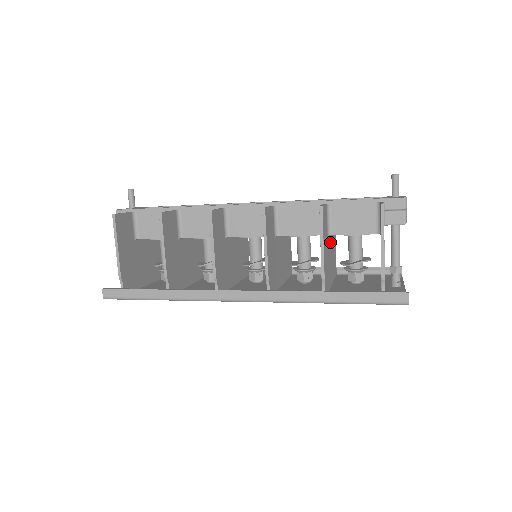
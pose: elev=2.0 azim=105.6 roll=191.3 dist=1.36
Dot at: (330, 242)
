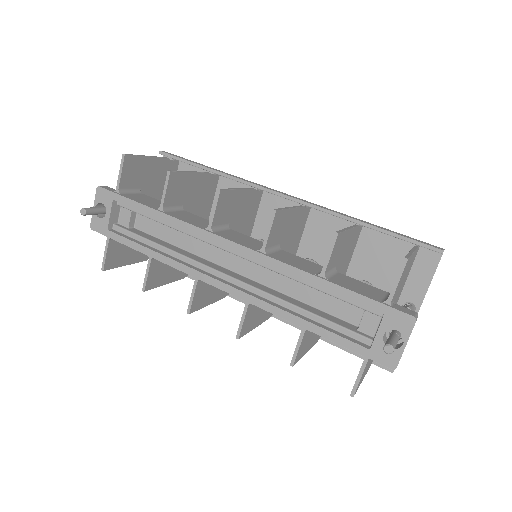
Dot at: occluded
